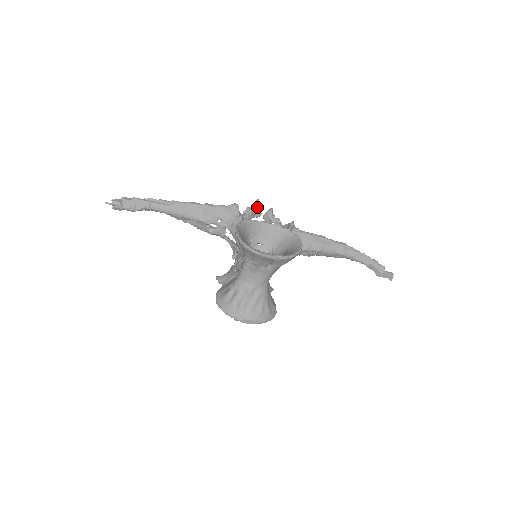
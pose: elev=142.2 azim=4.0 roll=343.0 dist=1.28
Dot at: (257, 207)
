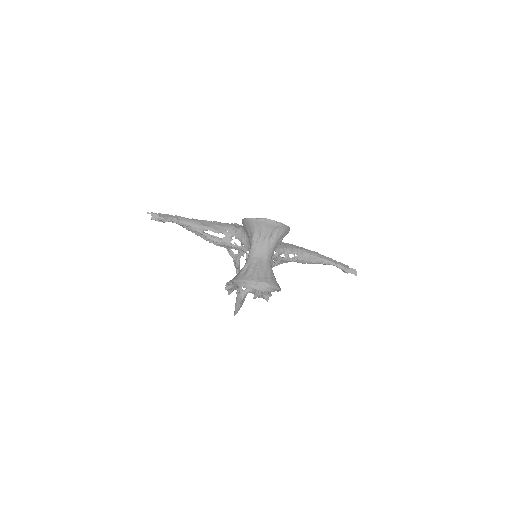
Dot at: occluded
